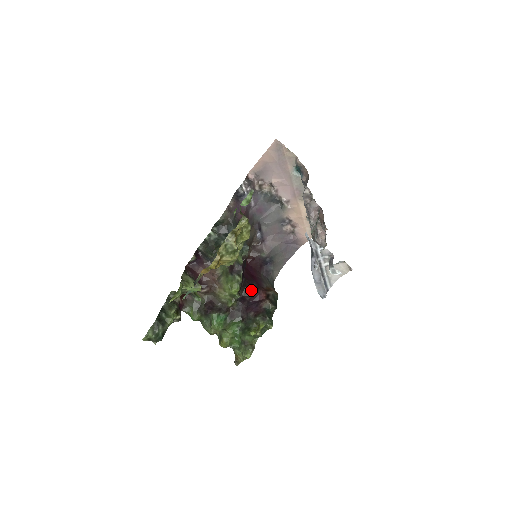
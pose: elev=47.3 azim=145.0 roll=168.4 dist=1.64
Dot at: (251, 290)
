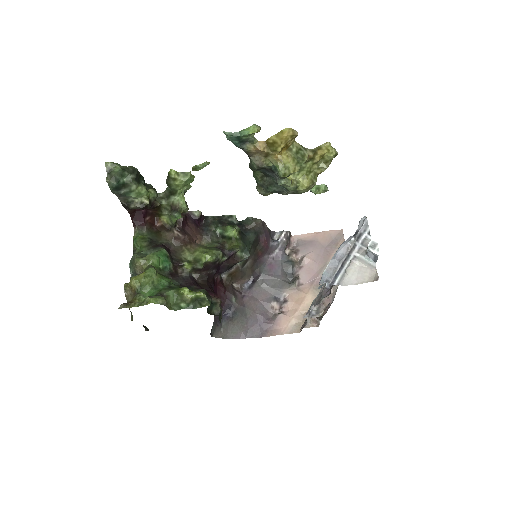
Dot at: (209, 287)
